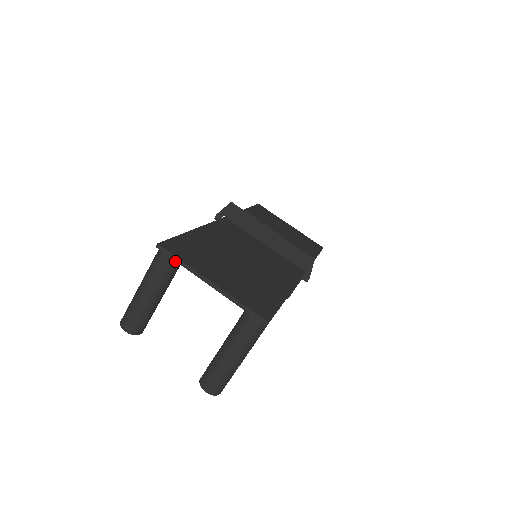
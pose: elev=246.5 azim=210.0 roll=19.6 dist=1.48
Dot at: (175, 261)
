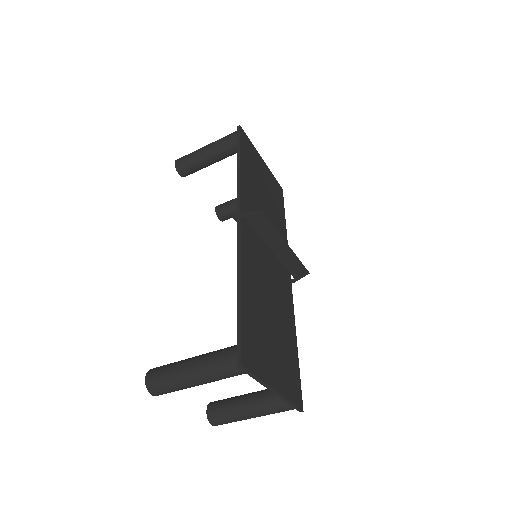
Dot at: occluded
